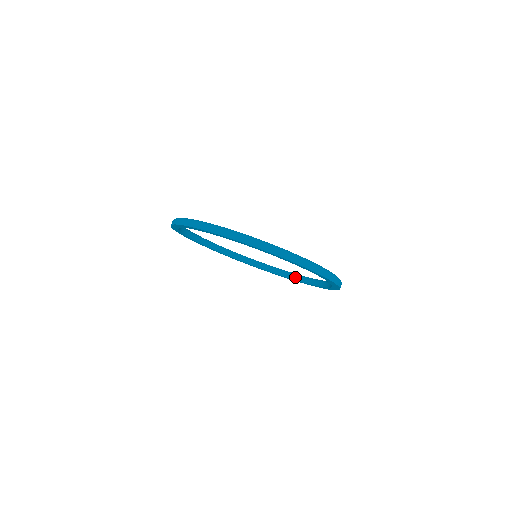
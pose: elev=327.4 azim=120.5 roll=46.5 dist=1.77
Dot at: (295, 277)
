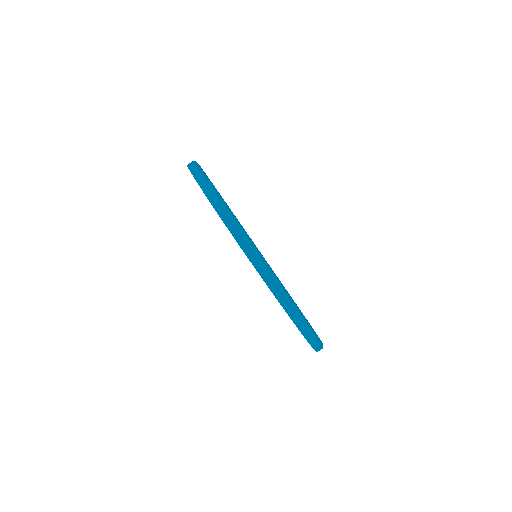
Dot at: occluded
